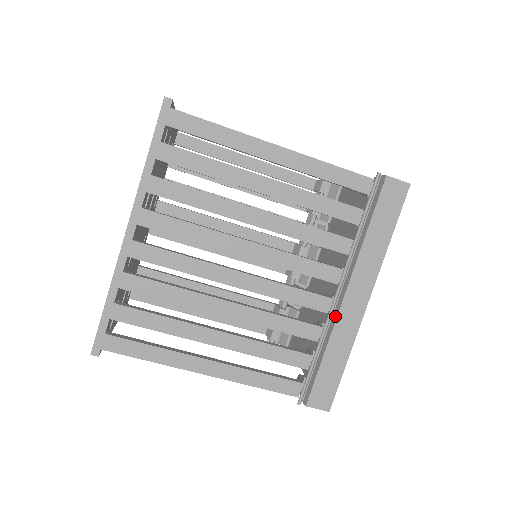
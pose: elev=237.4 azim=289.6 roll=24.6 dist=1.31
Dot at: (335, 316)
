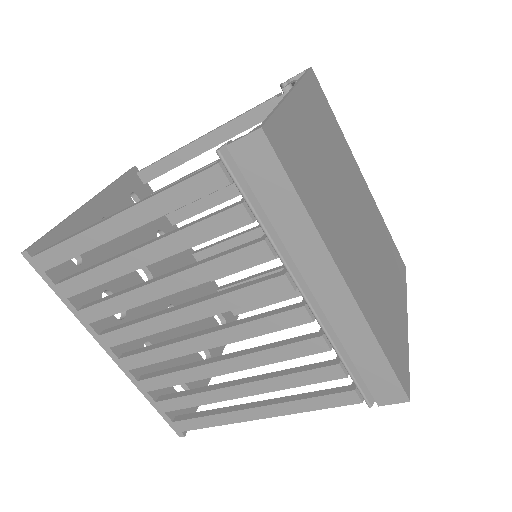
Dot at: (326, 317)
